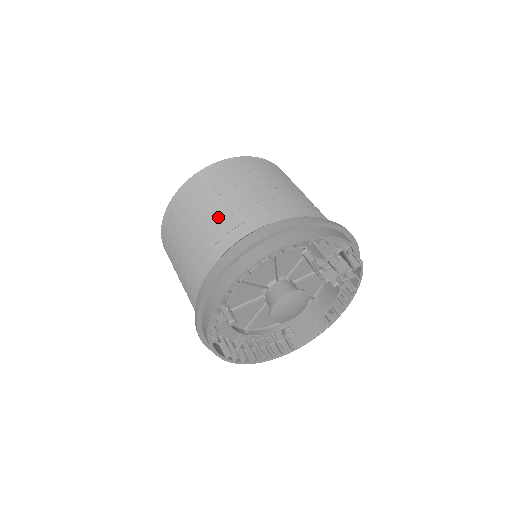
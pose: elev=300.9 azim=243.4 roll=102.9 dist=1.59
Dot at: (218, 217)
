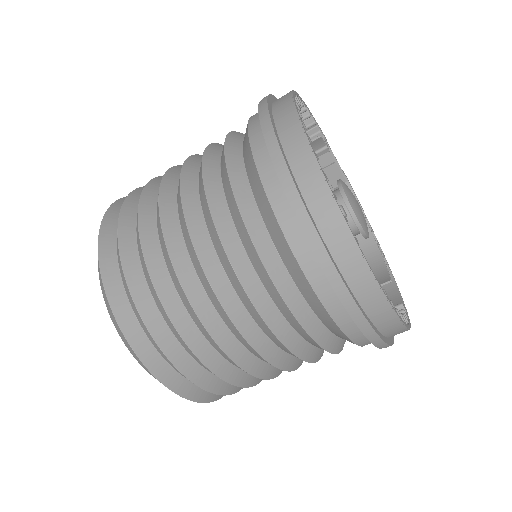
Dot at: (190, 171)
